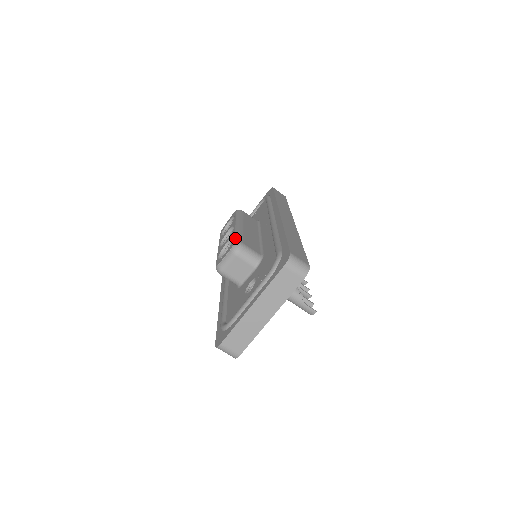
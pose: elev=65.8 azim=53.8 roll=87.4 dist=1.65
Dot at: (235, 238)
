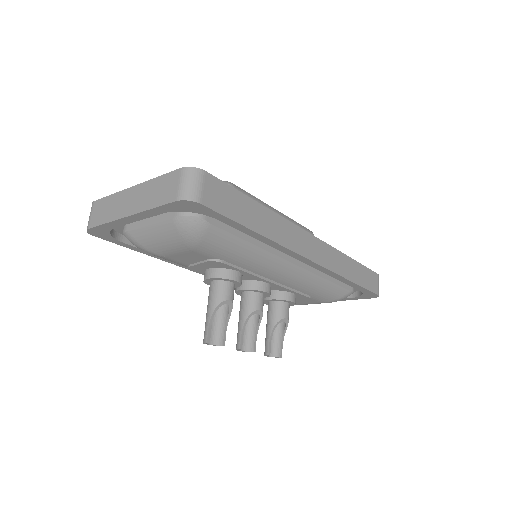
Dot at: occluded
